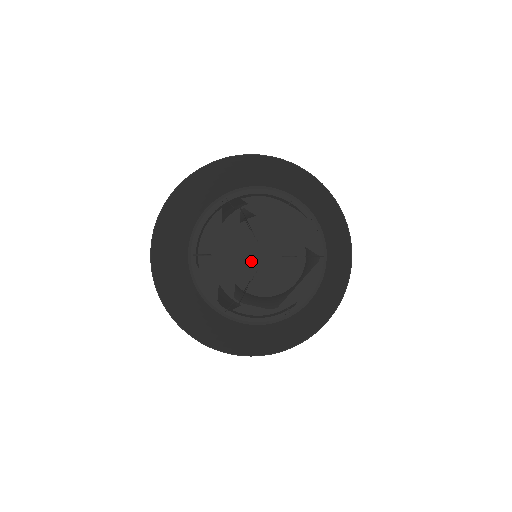
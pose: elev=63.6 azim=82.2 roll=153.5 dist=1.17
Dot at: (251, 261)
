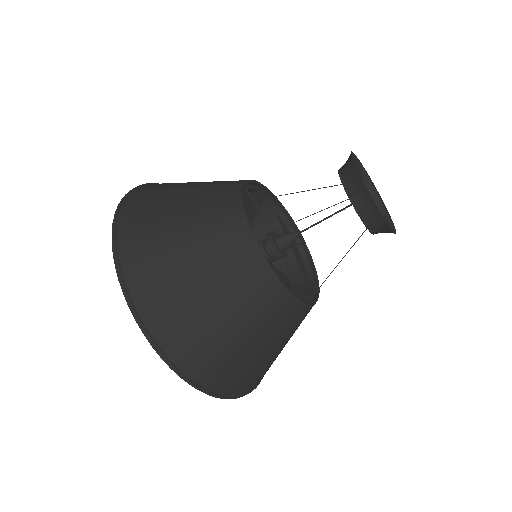
Dot at: occluded
